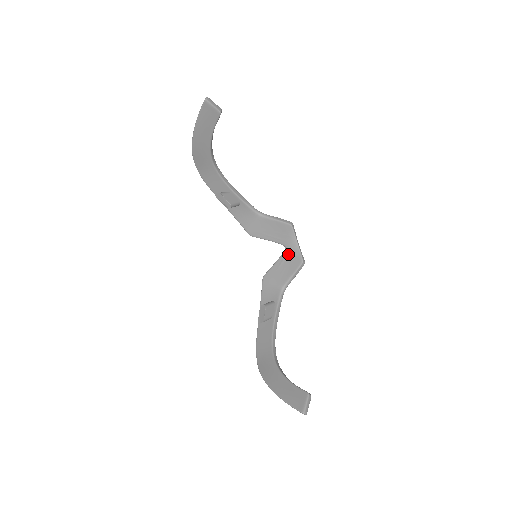
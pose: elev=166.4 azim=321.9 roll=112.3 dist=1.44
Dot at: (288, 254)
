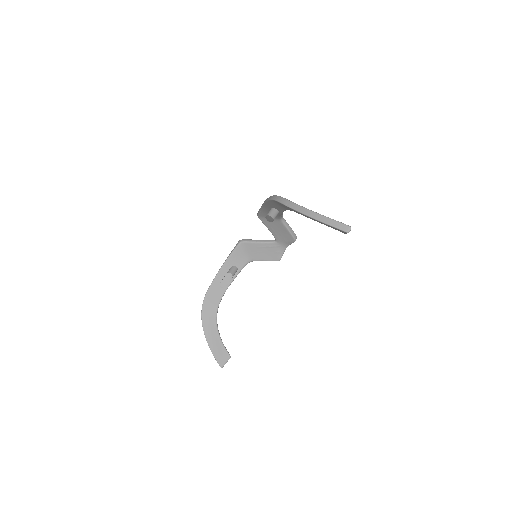
Dot at: (274, 247)
